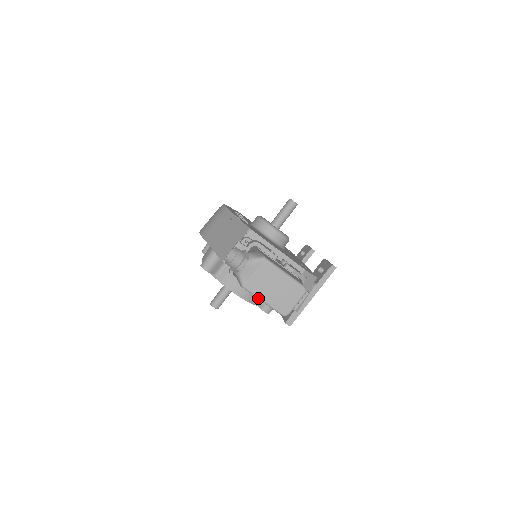
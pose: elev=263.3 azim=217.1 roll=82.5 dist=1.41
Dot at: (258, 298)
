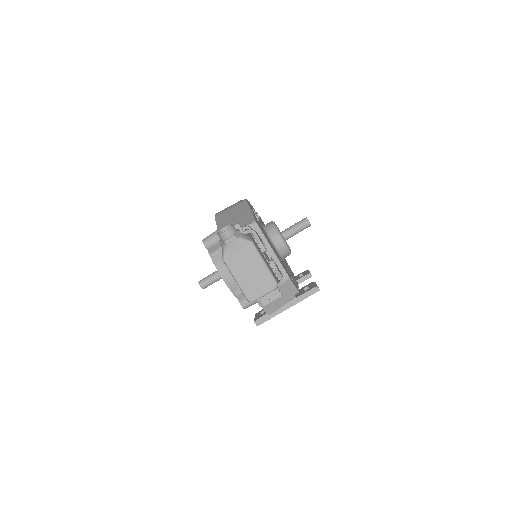
Dot at: (232, 275)
